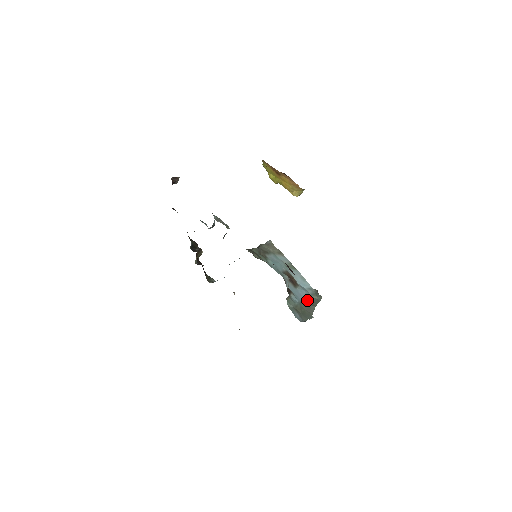
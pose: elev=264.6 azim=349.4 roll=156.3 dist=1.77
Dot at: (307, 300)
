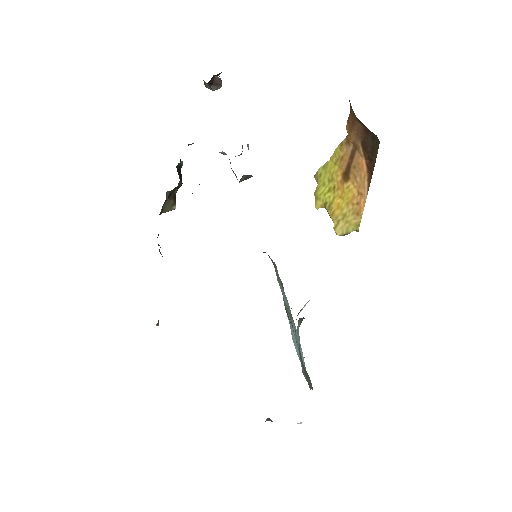
Dot at: occluded
